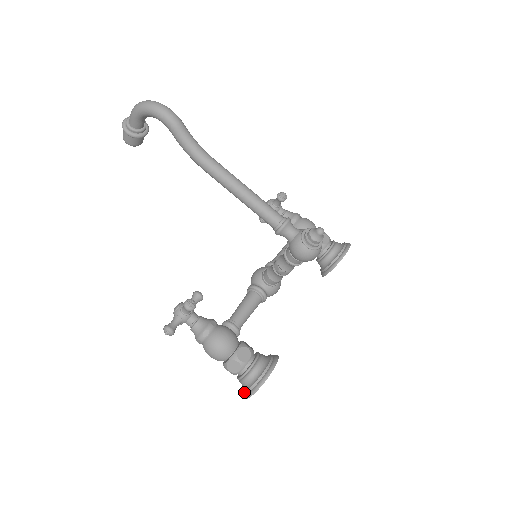
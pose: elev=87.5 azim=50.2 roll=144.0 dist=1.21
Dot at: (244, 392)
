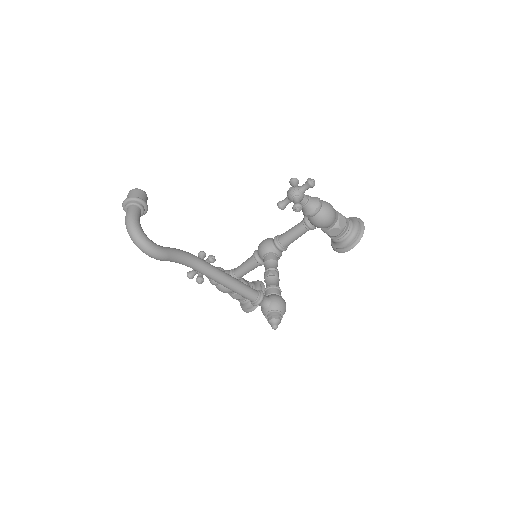
Dot at: occluded
